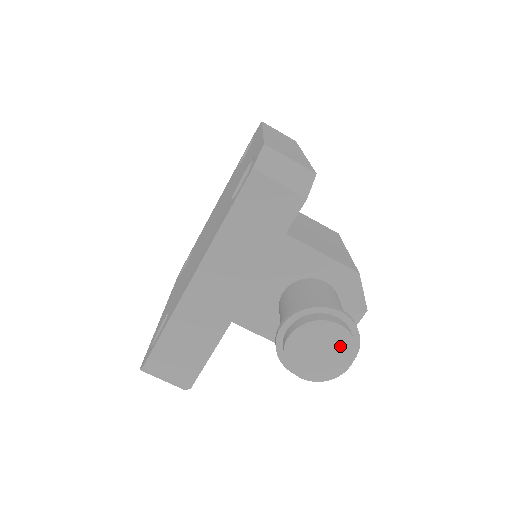
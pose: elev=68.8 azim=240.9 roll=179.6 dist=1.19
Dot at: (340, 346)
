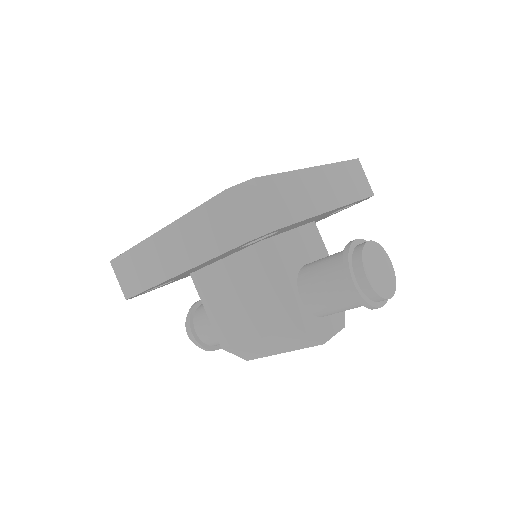
Dot at: (389, 277)
